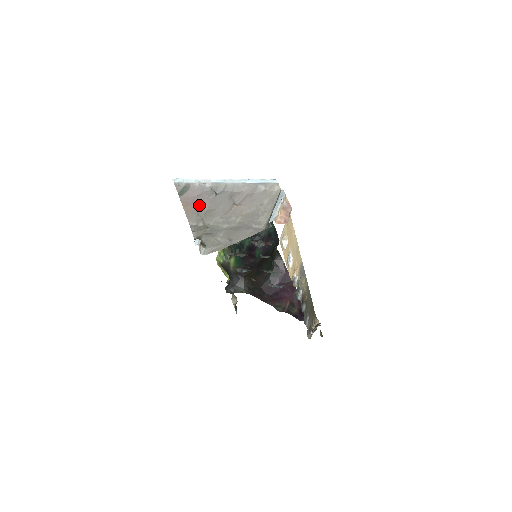
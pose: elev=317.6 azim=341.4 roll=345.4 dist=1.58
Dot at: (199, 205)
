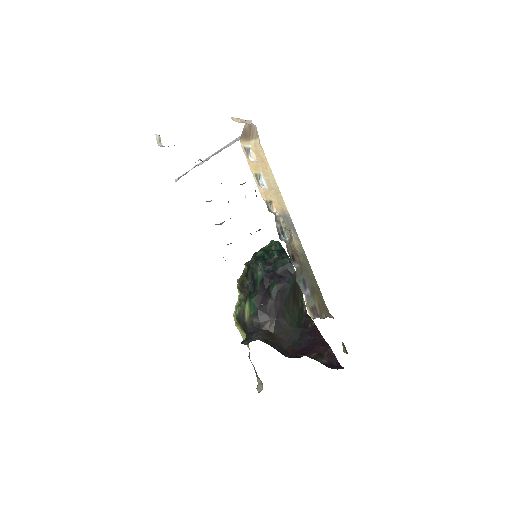
Dot at: occluded
